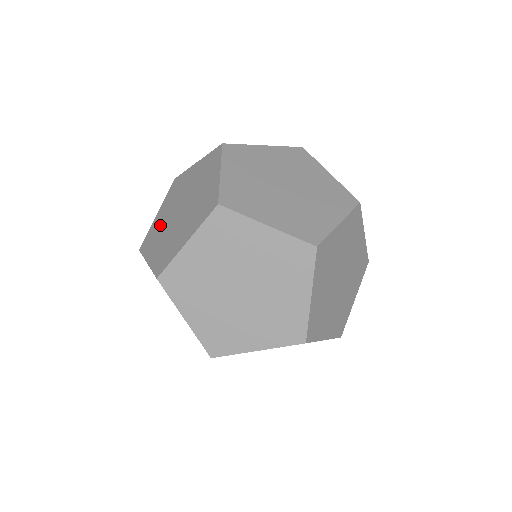
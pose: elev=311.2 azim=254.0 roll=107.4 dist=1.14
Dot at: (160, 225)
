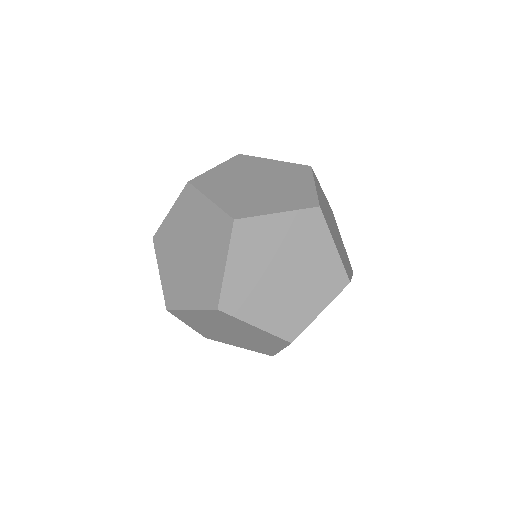
Dot at: (171, 239)
